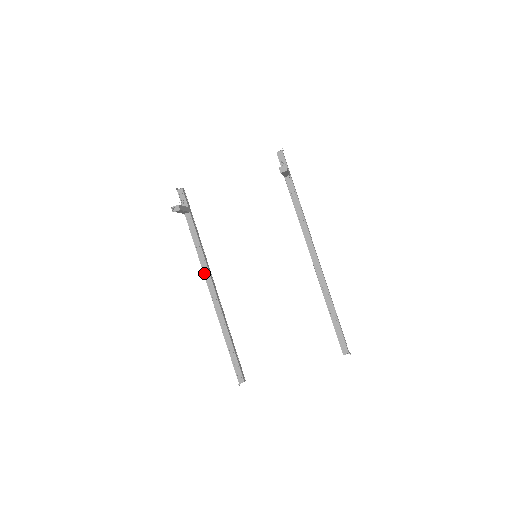
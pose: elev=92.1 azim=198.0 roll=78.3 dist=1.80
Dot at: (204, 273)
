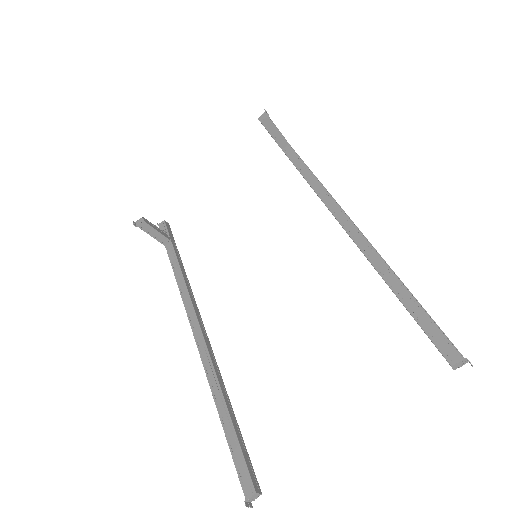
Dot at: (186, 310)
